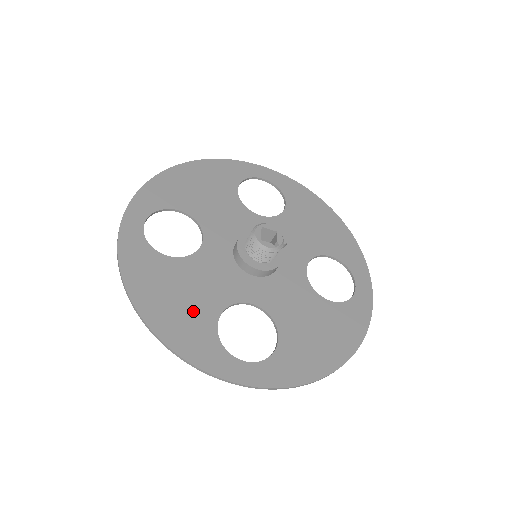
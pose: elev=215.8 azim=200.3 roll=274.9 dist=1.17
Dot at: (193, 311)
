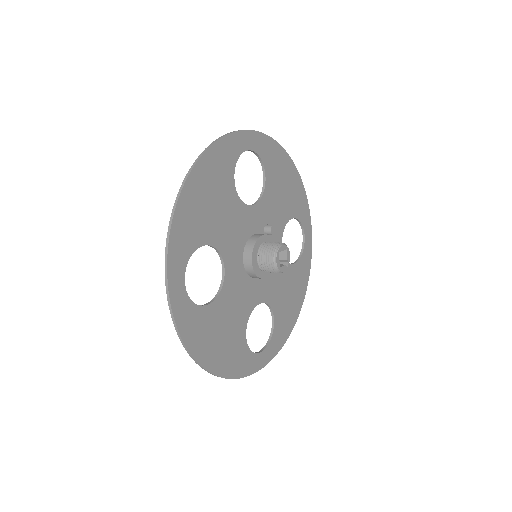
Dot at: (233, 340)
